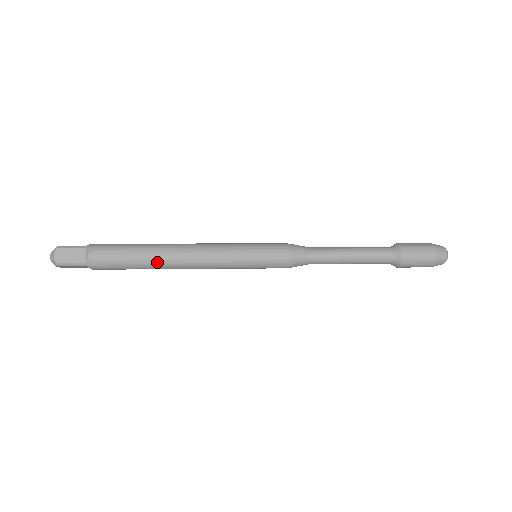
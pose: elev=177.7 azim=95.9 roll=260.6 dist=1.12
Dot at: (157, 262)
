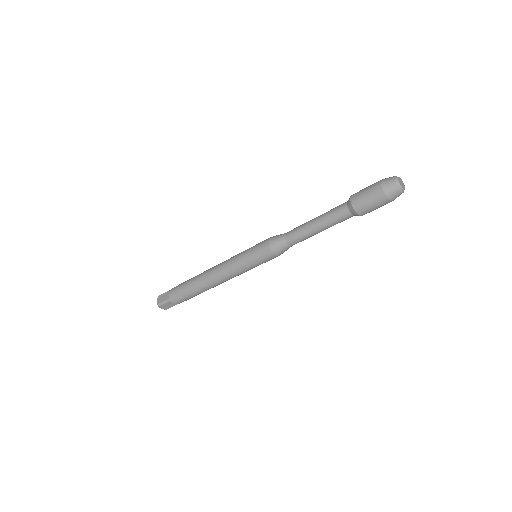
Dot at: (199, 283)
